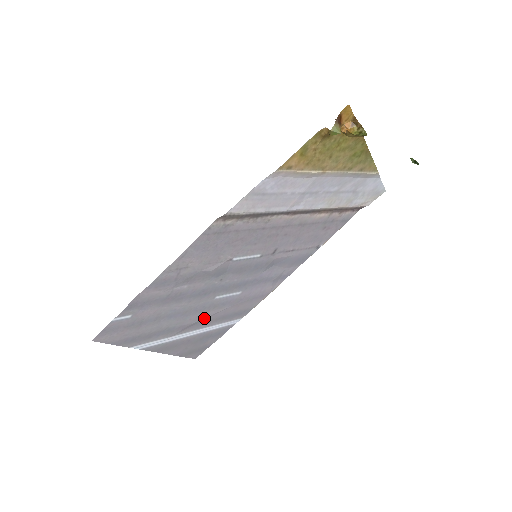
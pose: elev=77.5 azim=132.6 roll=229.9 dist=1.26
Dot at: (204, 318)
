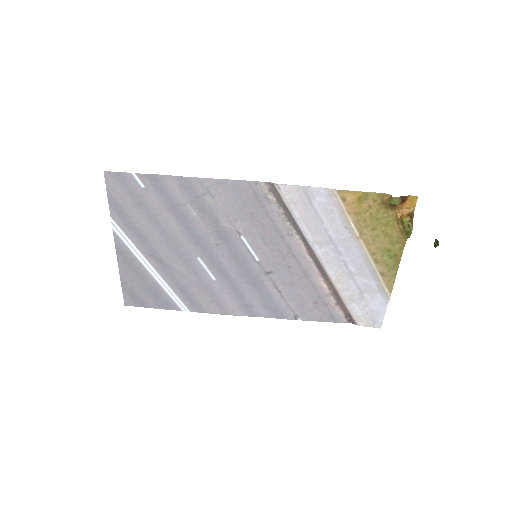
Dot at: (173, 266)
